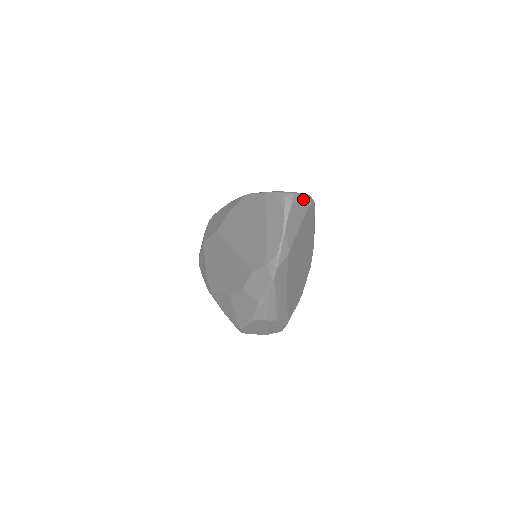
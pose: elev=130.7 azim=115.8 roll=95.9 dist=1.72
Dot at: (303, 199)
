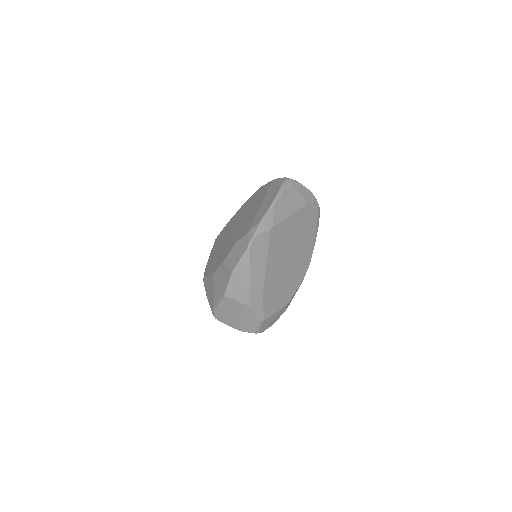
Dot at: (305, 192)
